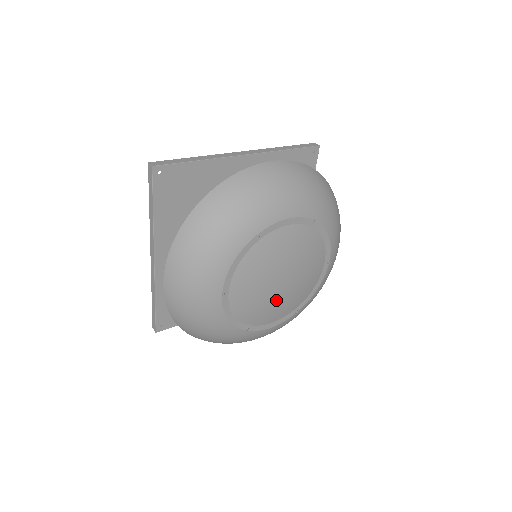
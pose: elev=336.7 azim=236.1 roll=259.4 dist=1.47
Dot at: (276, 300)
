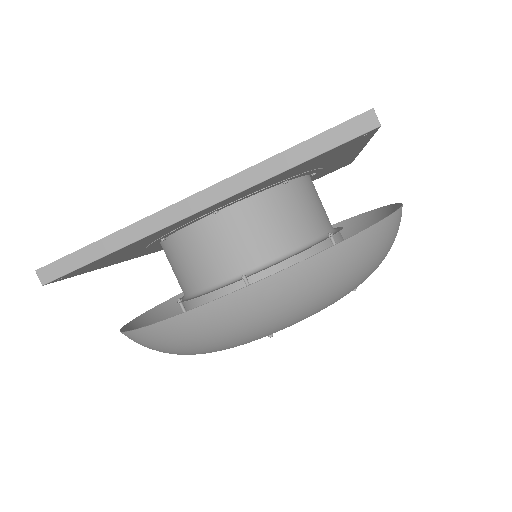
Dot at: occluded
